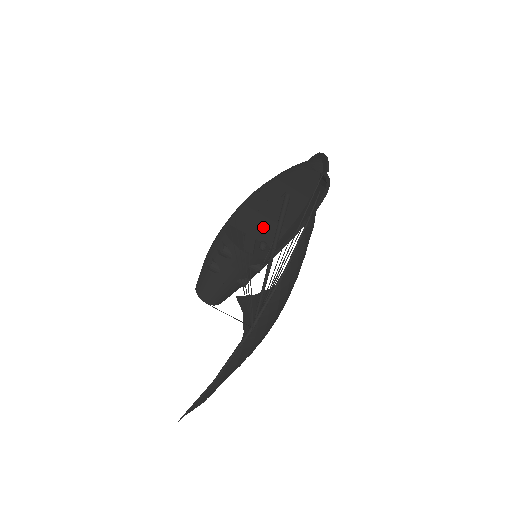
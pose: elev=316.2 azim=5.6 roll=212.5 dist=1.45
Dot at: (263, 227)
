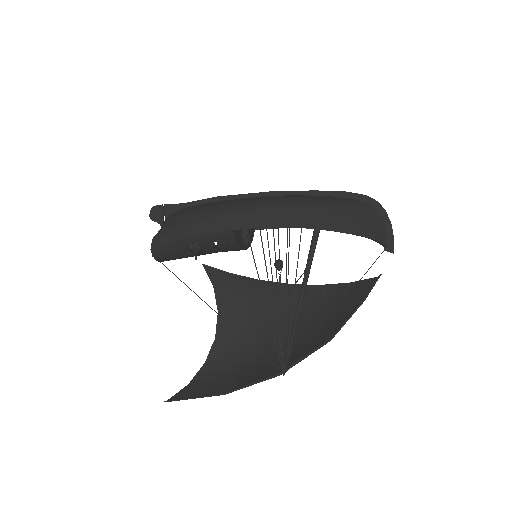
Dot at: occluded
